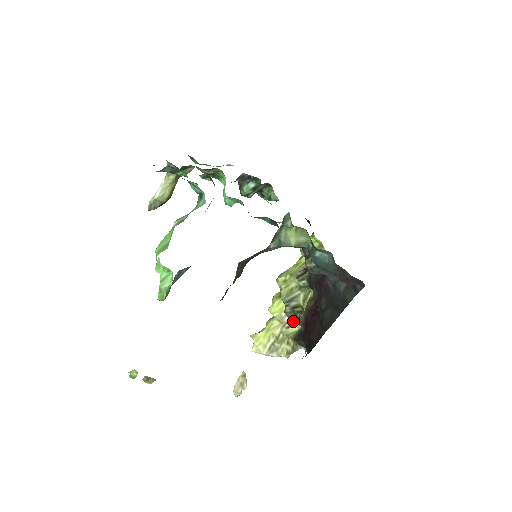
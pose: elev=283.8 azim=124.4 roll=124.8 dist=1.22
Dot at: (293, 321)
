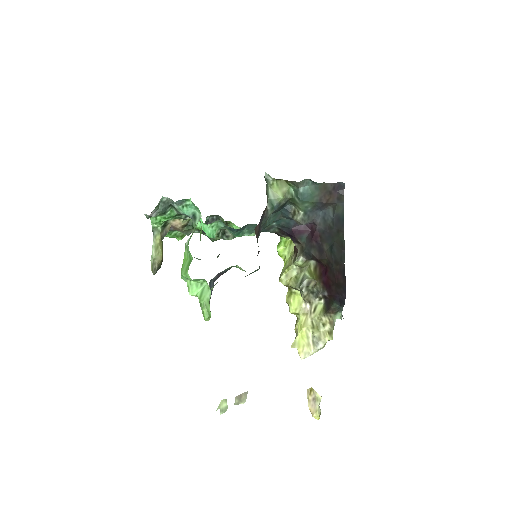
Dot at: (314, 302)
